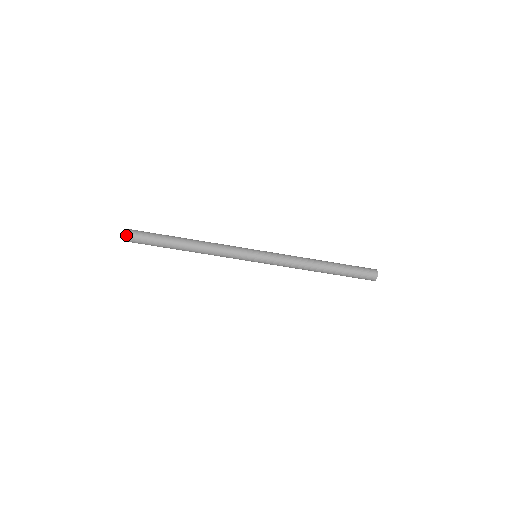
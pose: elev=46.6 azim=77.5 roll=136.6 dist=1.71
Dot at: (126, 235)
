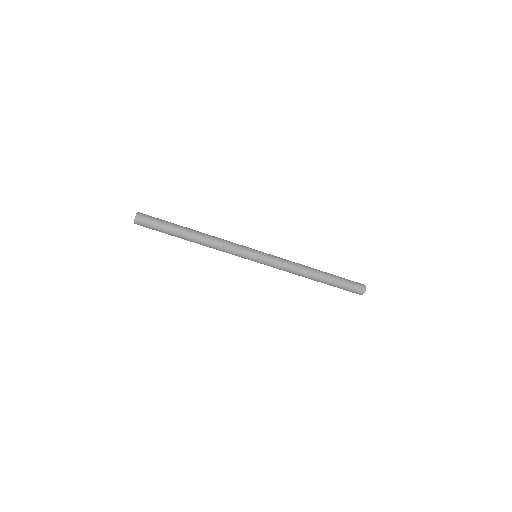
Dot at: (135, 221)
